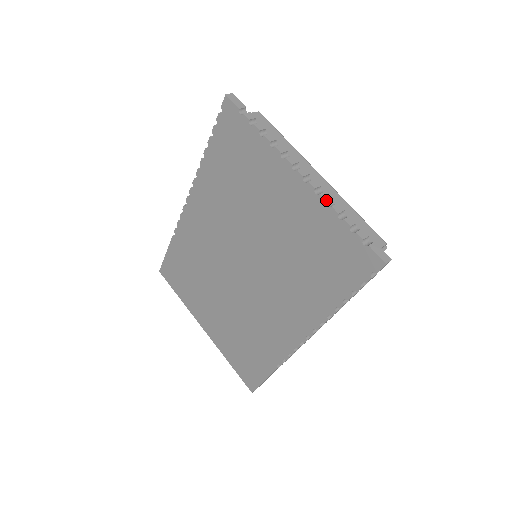
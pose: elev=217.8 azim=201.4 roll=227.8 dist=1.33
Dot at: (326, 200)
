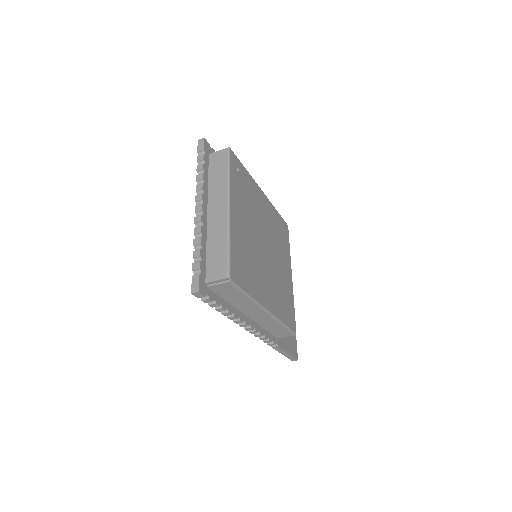
Dot at: (194, 234)
